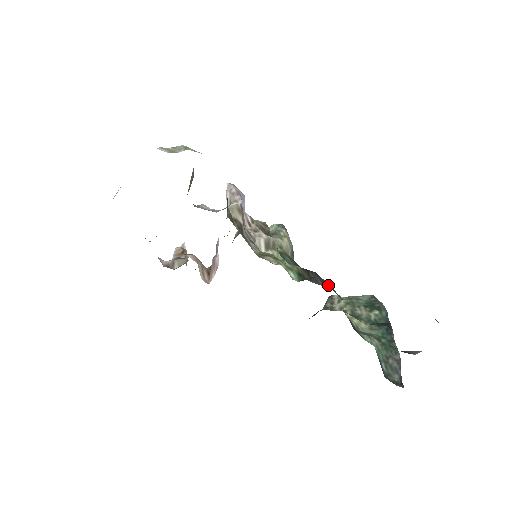
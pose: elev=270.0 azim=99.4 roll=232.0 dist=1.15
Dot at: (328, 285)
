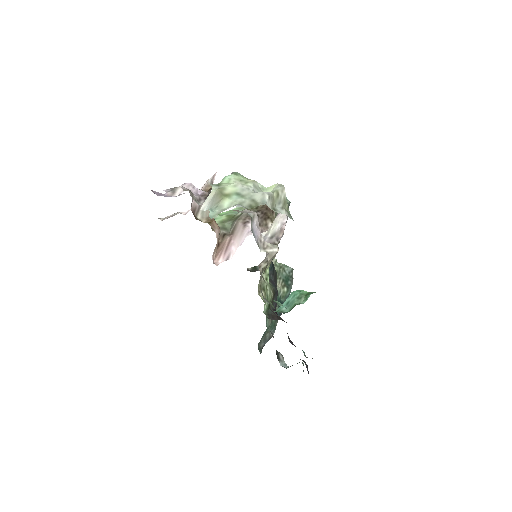
Dot at: occluded
